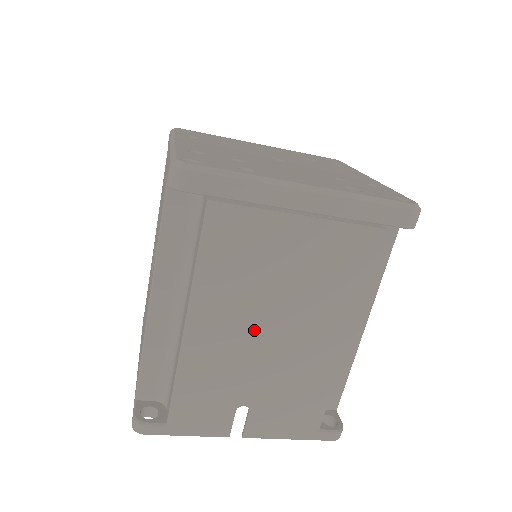
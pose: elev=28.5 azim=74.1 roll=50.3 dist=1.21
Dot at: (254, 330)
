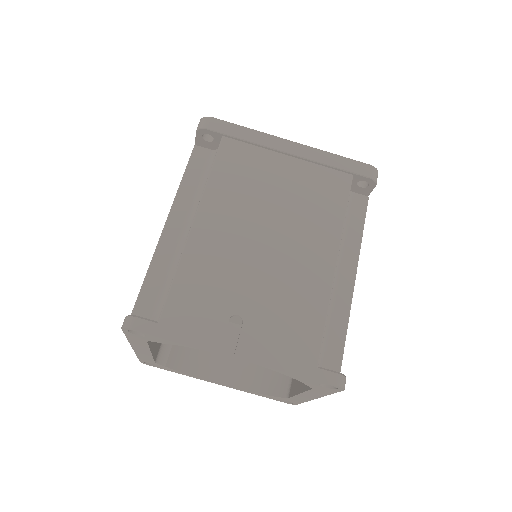
Dot at: (251, 236)
